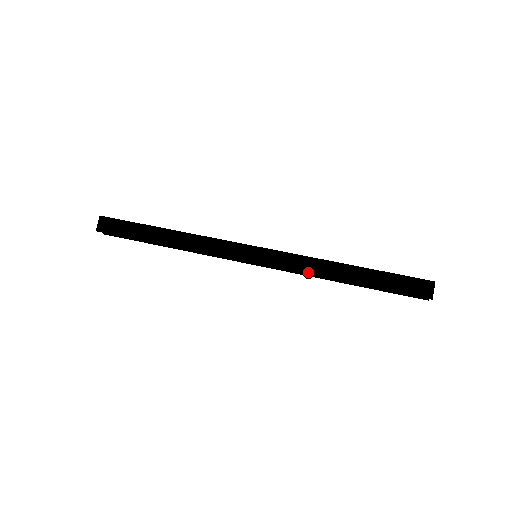
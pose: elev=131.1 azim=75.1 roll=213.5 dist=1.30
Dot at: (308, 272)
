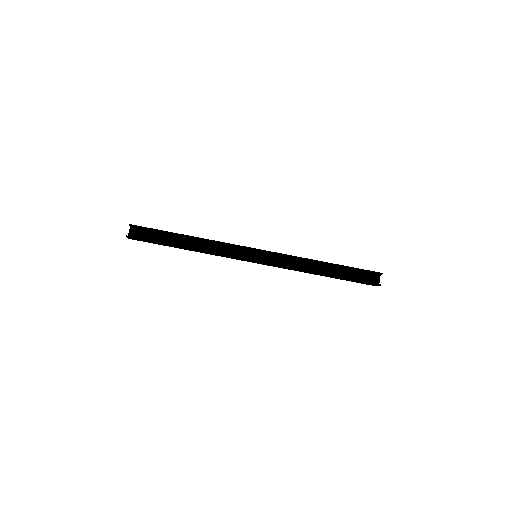
Dot at: (294, 270)
